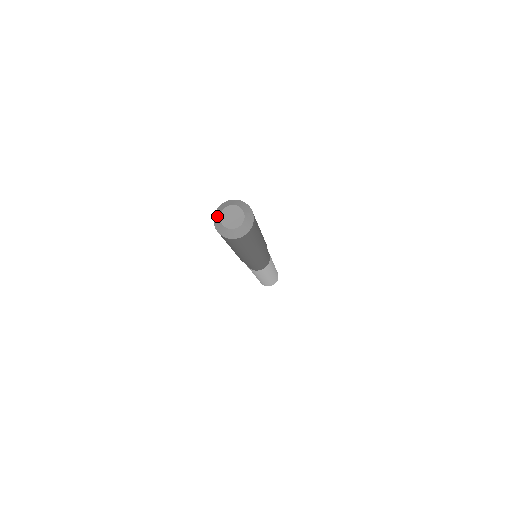
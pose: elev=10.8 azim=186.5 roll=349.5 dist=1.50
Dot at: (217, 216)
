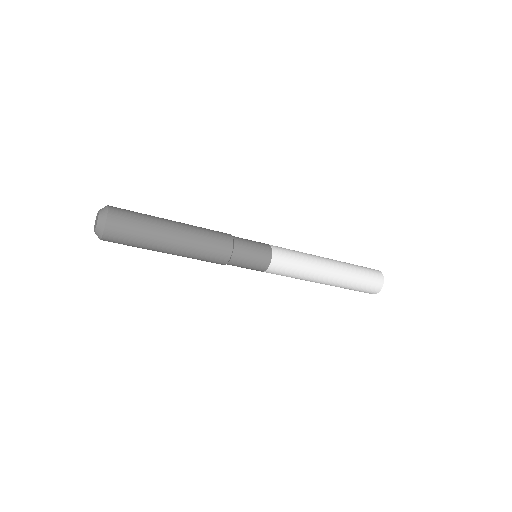
Dot at: occluded
